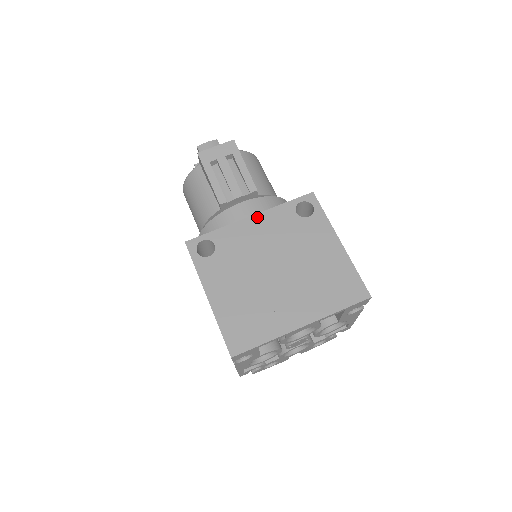
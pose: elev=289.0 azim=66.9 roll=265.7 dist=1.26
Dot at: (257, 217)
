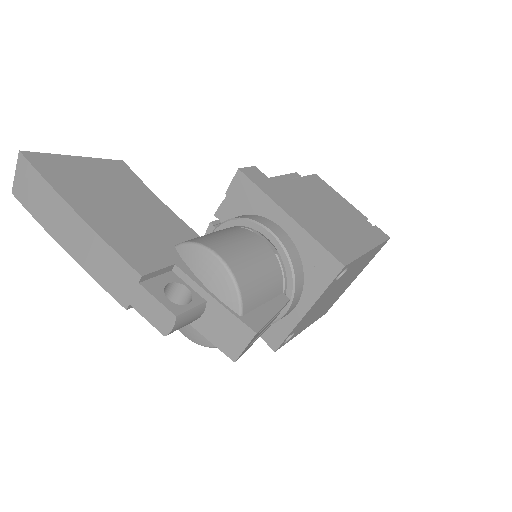
Dot at: (312, 308)
